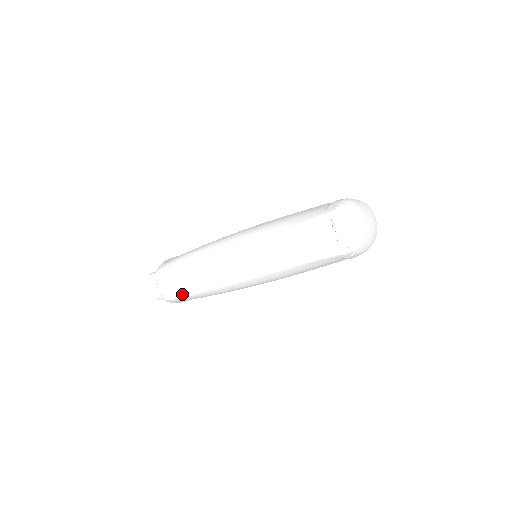
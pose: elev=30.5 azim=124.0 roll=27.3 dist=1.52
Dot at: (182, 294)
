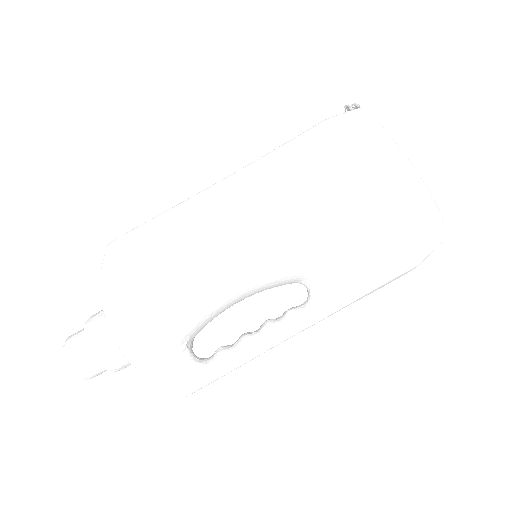
Dot at: (138, 227)
